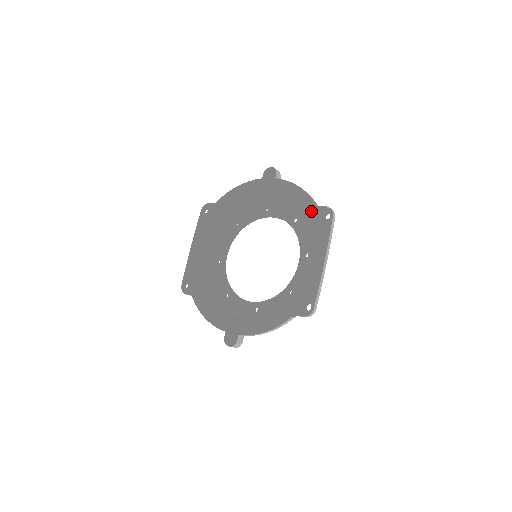
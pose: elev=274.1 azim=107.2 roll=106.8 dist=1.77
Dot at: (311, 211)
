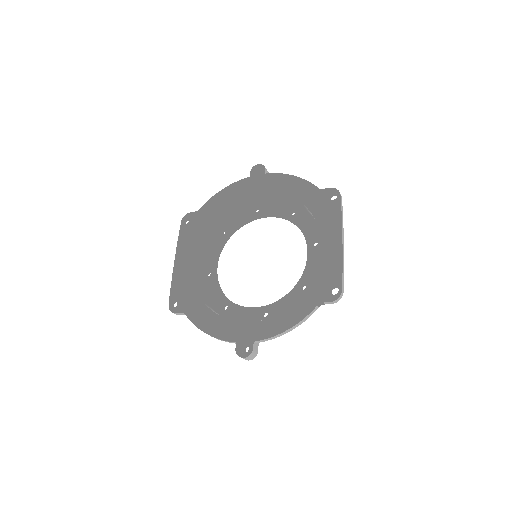
Dot at: (314, 195)
